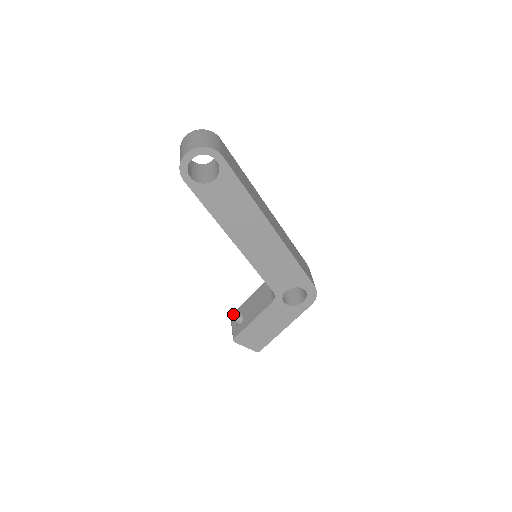
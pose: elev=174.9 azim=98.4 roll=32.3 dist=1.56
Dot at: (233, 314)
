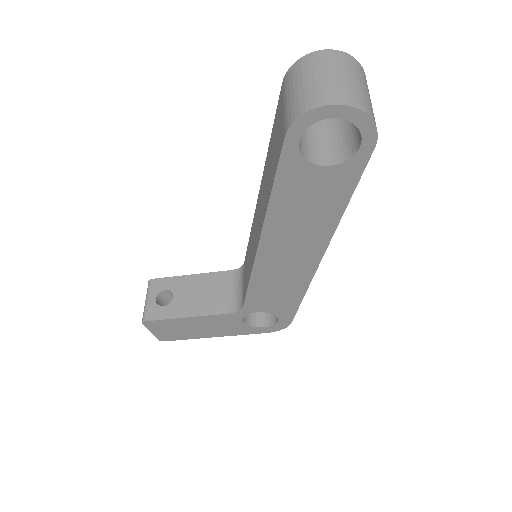
Dot at: (156, 280)
